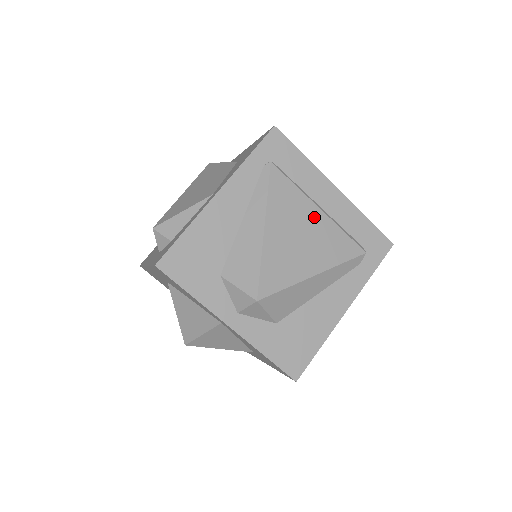
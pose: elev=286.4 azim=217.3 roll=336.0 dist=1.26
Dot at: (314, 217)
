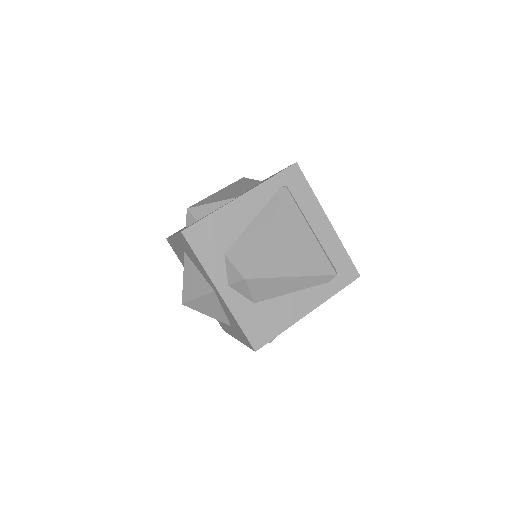
Dot at: (305, 235)
